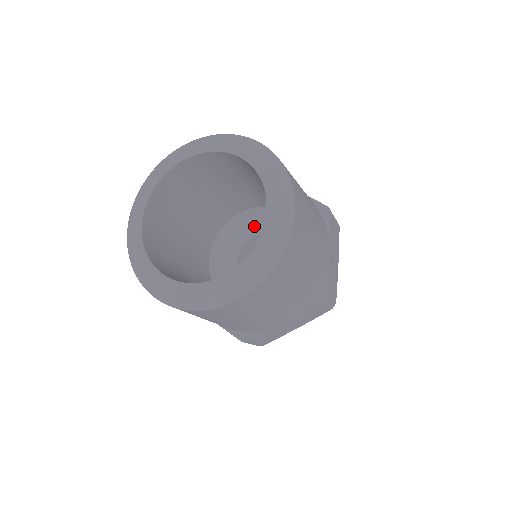
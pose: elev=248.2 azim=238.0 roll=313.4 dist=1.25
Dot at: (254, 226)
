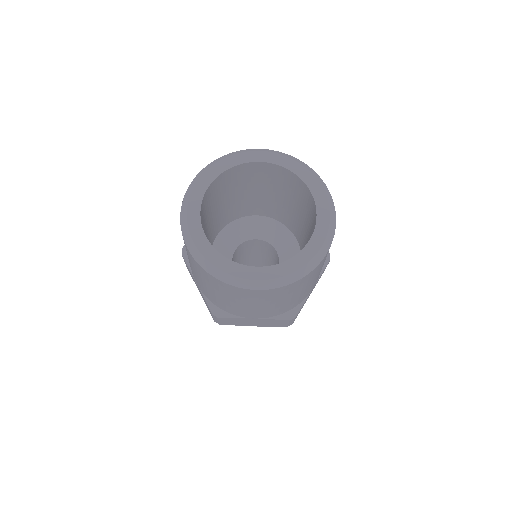
Dot at: (234, 238)
